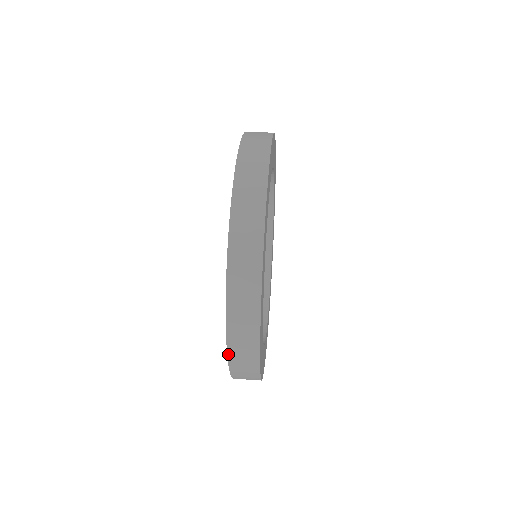
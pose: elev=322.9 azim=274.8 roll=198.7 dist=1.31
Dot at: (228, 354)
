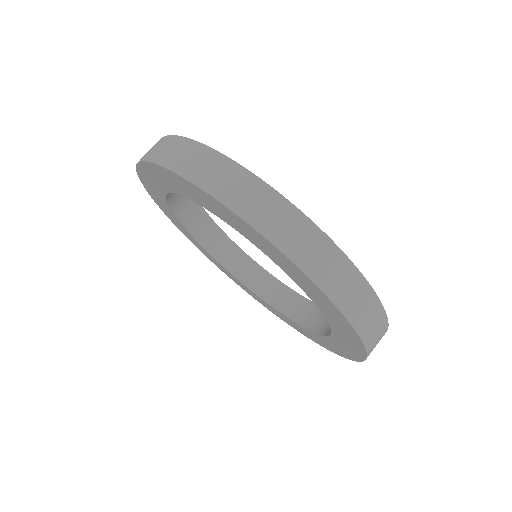
Dot at: (341, 311)
